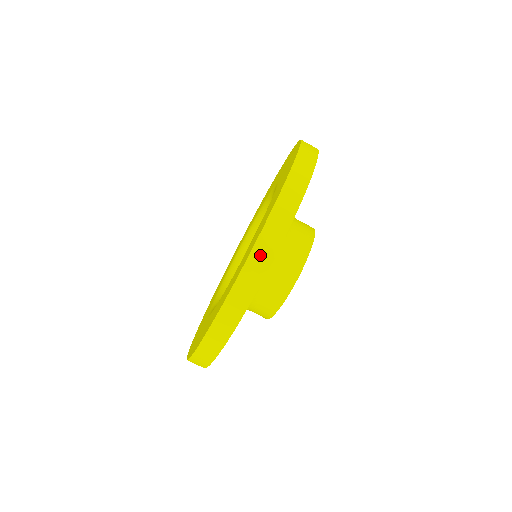
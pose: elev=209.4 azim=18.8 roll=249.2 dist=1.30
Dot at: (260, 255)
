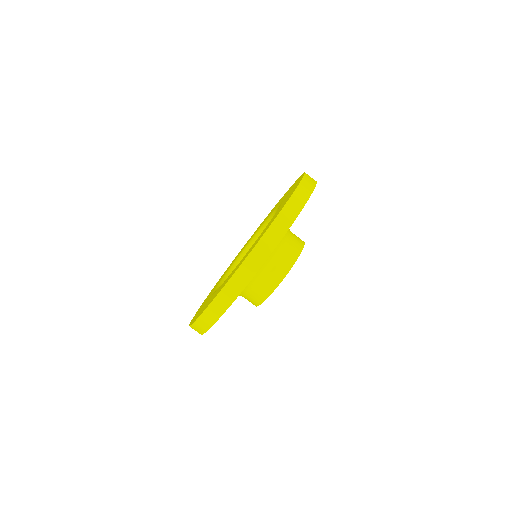
Dot at: (212, 312)
